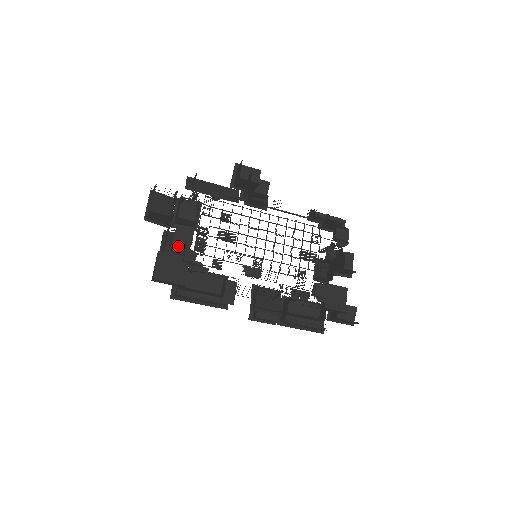
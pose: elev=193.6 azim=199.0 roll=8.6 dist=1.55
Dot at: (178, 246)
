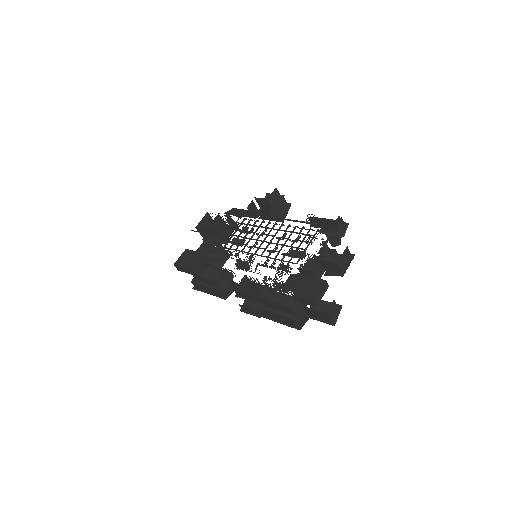
Dot at: occluded
